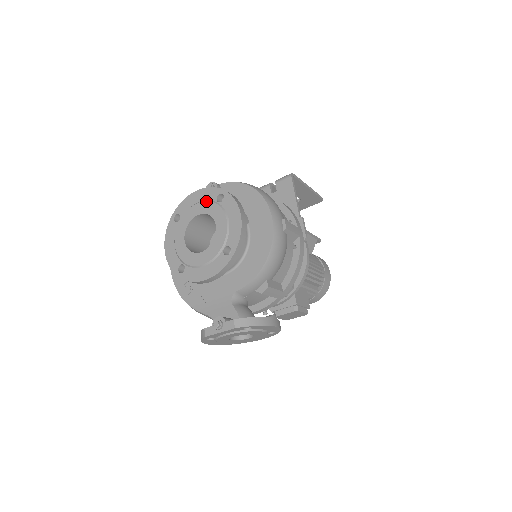
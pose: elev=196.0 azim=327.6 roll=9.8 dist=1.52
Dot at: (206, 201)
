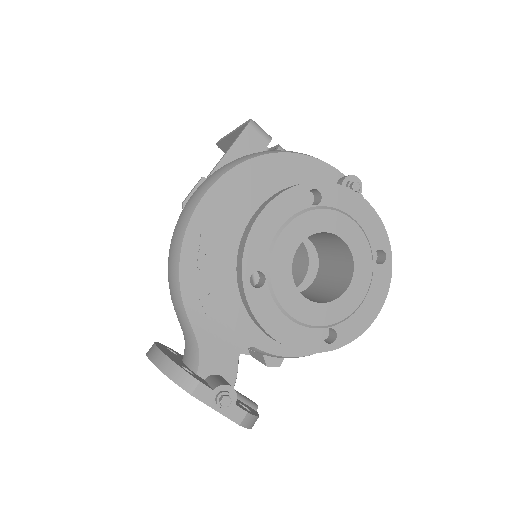
Dot at: (367, 237)
